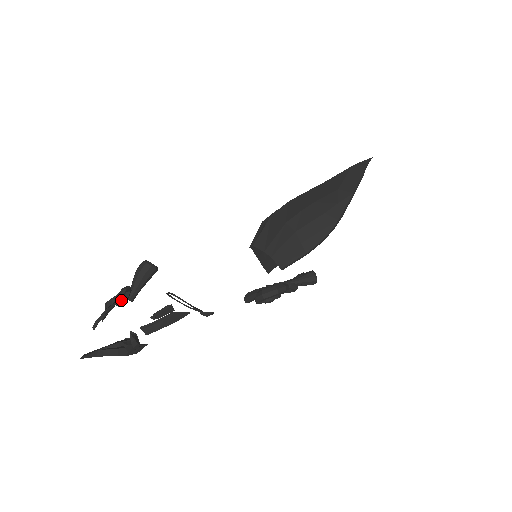
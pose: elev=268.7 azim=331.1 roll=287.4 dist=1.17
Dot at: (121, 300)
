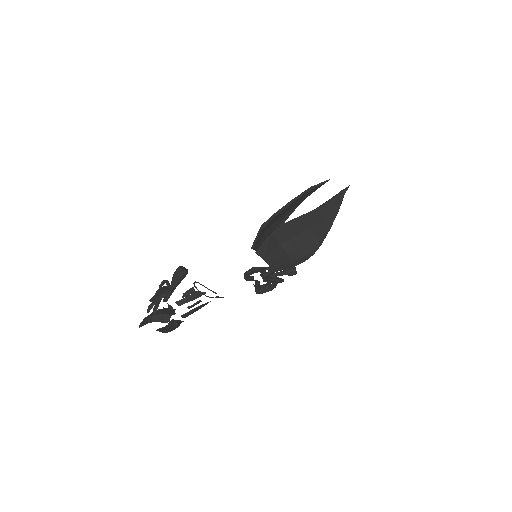
Dot at: occluded
